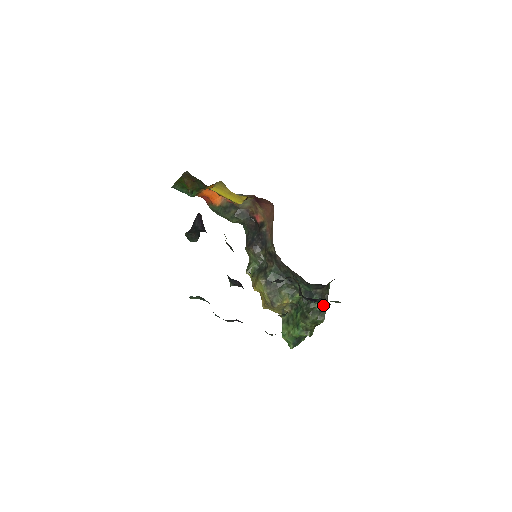
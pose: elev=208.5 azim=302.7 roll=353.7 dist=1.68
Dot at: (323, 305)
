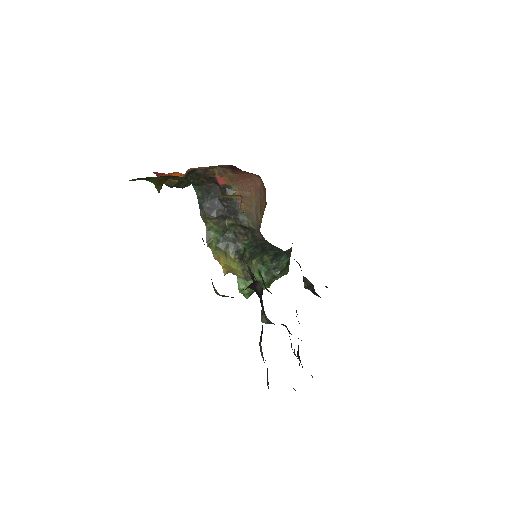
Dot at: (289, 260)
